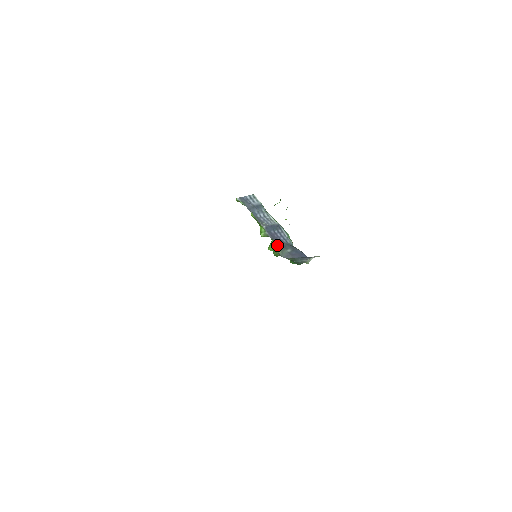
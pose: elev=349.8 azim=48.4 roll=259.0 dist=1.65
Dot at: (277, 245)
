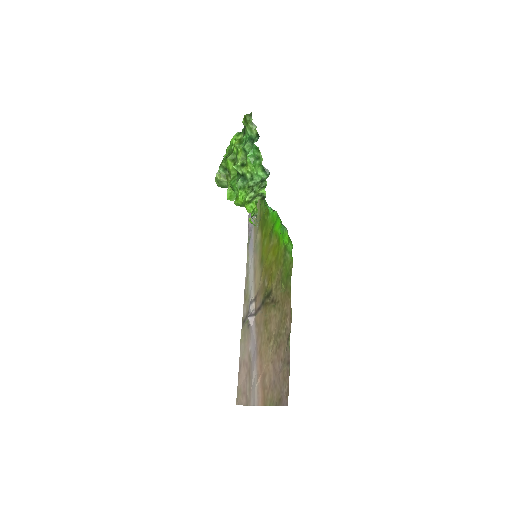
Dot at: occluded
